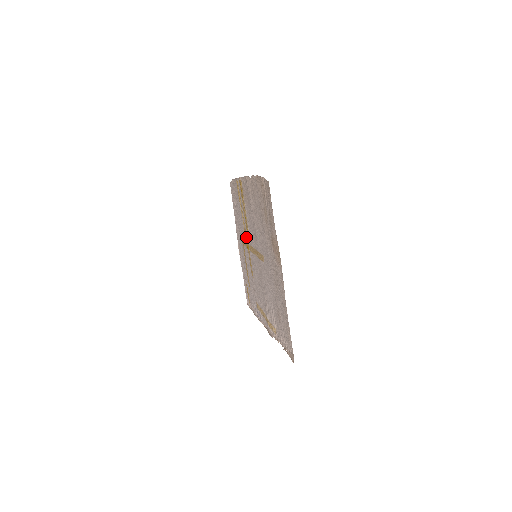
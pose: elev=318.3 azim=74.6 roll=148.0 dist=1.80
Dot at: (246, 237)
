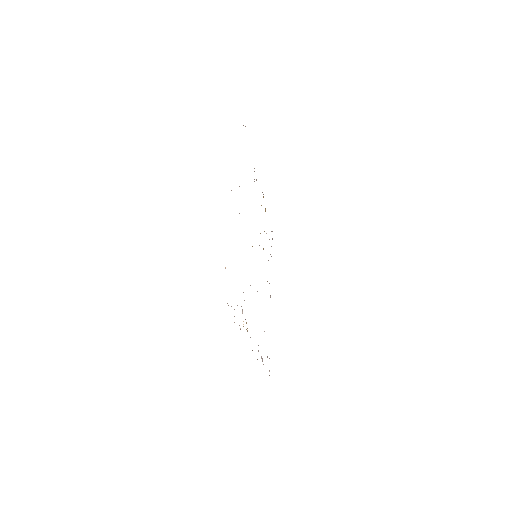
Dot at: occluded
